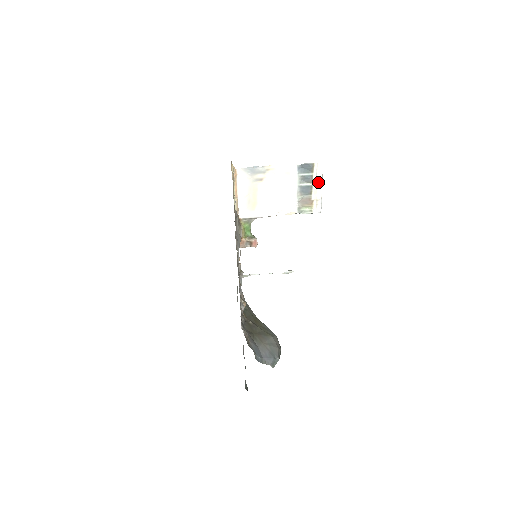
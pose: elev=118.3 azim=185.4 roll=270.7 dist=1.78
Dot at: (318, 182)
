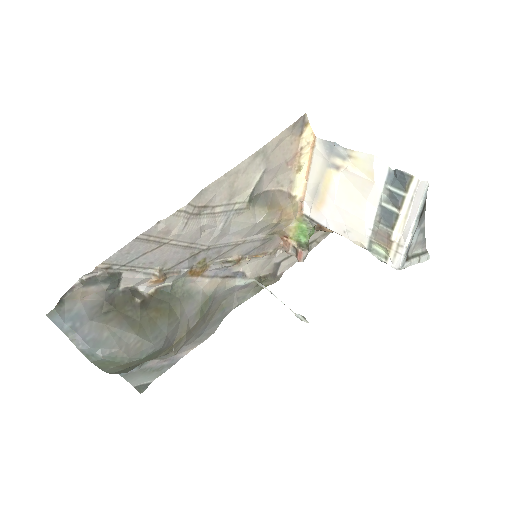
Dot at: (410, 214)
